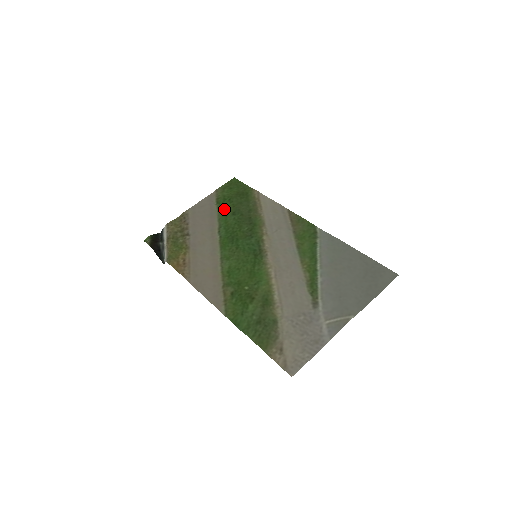
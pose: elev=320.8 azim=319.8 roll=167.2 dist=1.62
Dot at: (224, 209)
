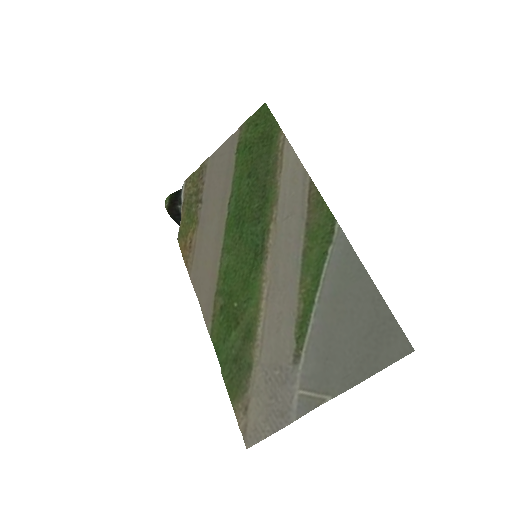
Dot at: (241, 165)
